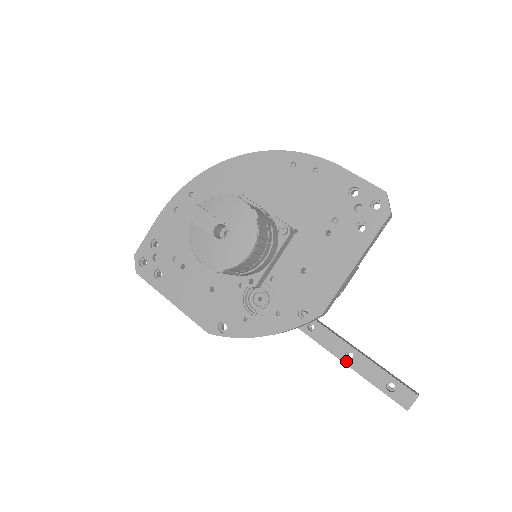
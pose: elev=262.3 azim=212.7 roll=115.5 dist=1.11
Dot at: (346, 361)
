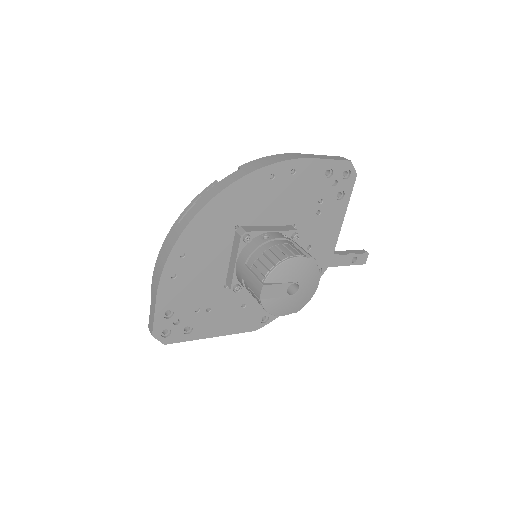
Dot at: occluded
